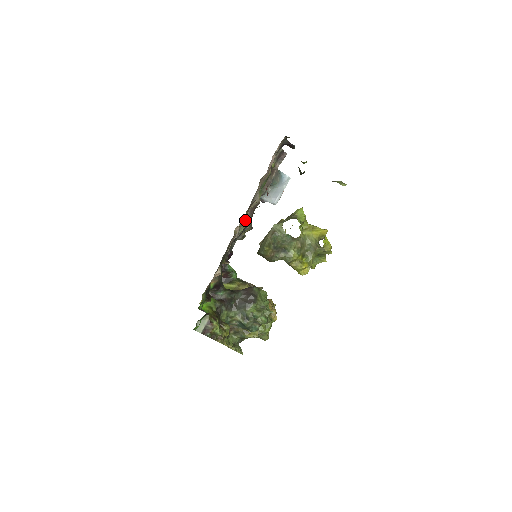
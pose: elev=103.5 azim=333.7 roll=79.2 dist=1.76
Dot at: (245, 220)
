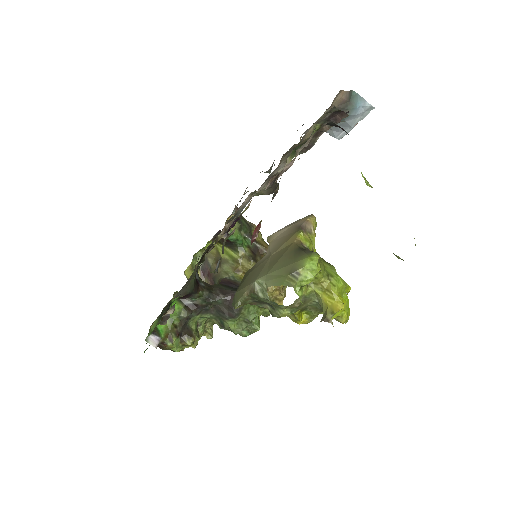
Dot at: occluded
